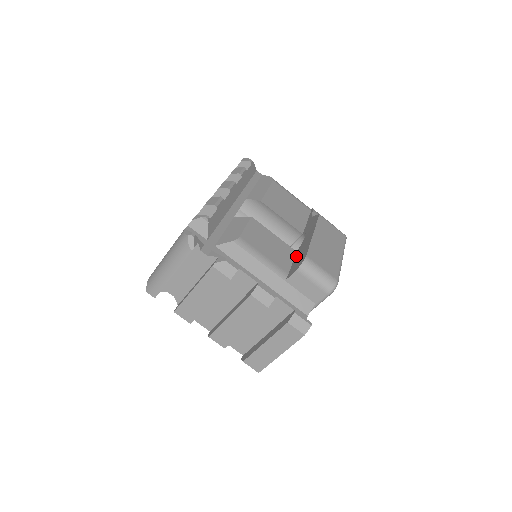
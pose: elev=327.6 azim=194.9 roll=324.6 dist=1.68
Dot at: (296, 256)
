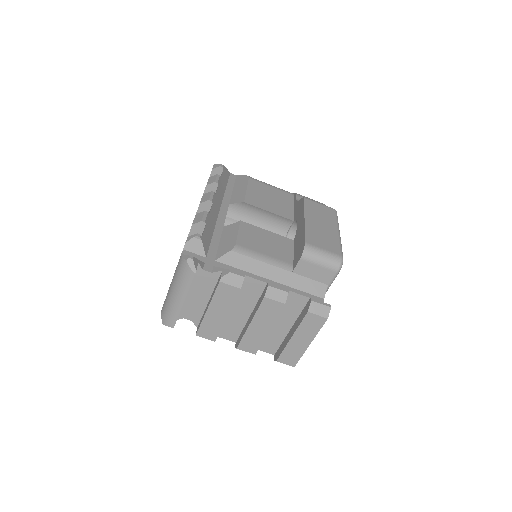
Dot at: (295, 245)
